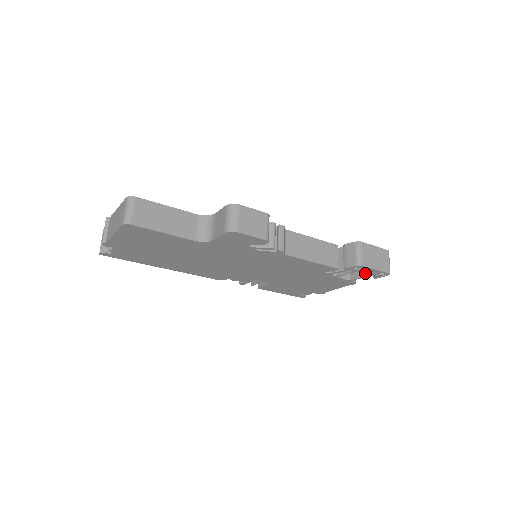
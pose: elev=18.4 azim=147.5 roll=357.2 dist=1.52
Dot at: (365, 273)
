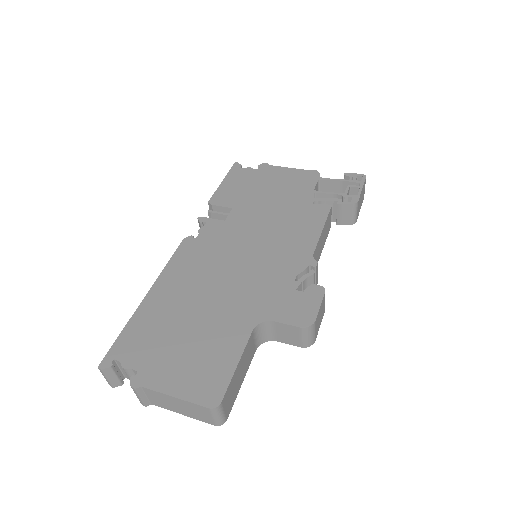
Dot at: occluded
